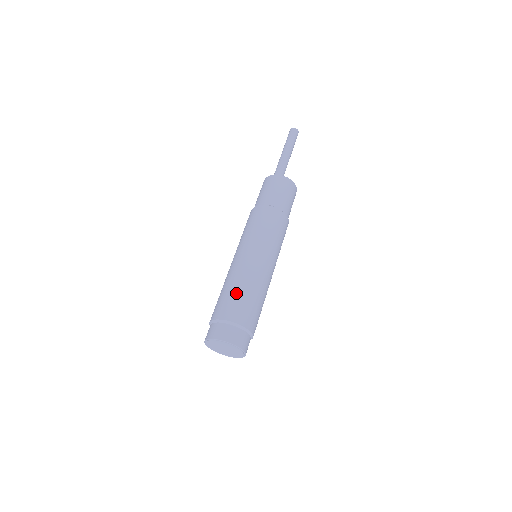
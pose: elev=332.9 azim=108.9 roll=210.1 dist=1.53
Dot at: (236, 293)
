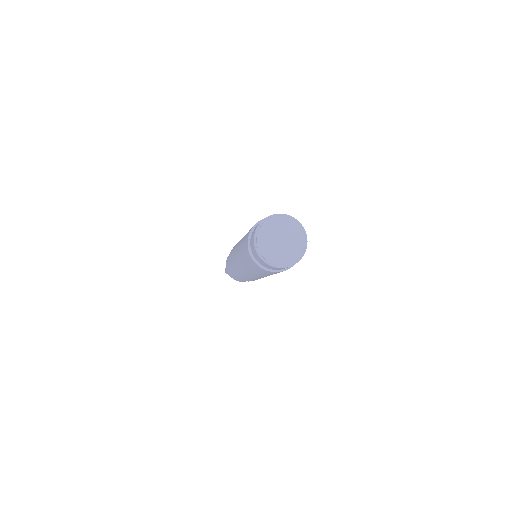
Dot at: occluded
